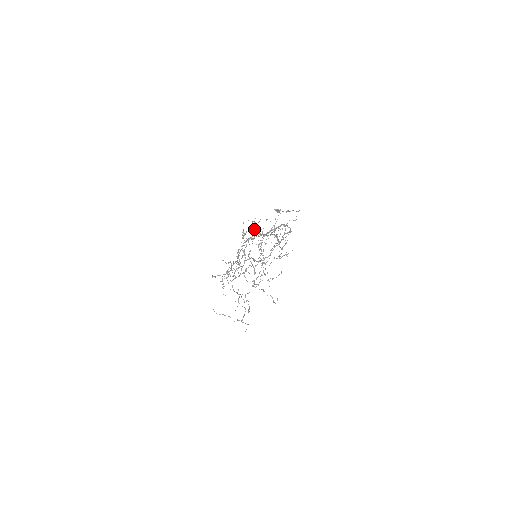
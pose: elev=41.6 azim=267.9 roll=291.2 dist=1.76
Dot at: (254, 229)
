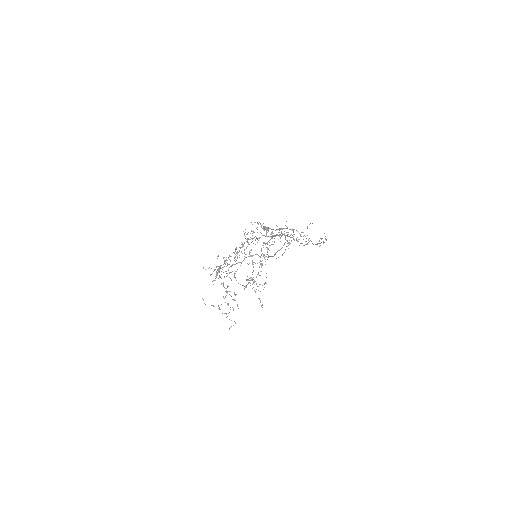
Dot at: occluded
